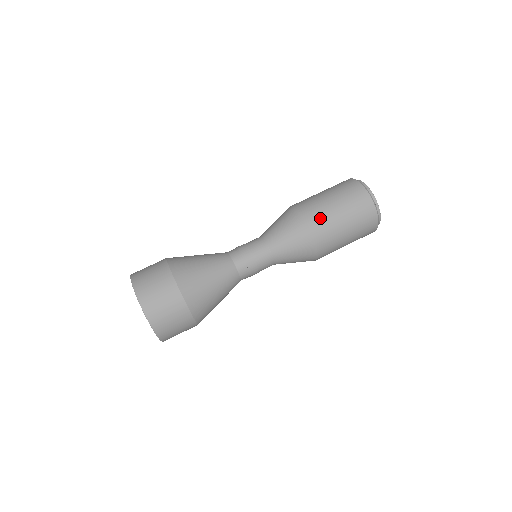
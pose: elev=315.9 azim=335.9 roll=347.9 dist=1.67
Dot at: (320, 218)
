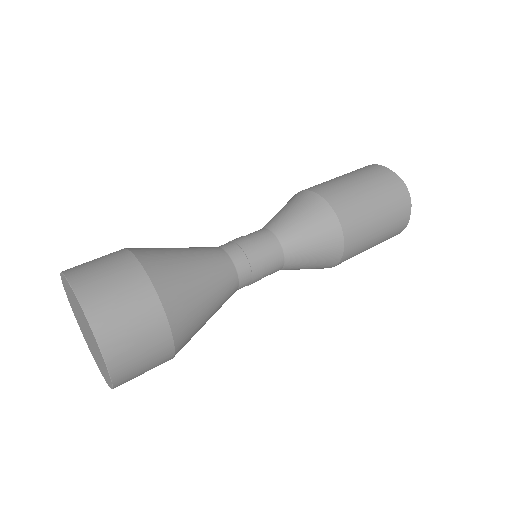
Dot at: (349, 204)
